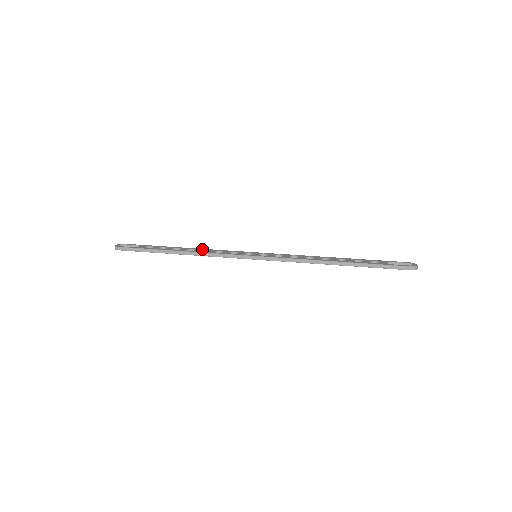
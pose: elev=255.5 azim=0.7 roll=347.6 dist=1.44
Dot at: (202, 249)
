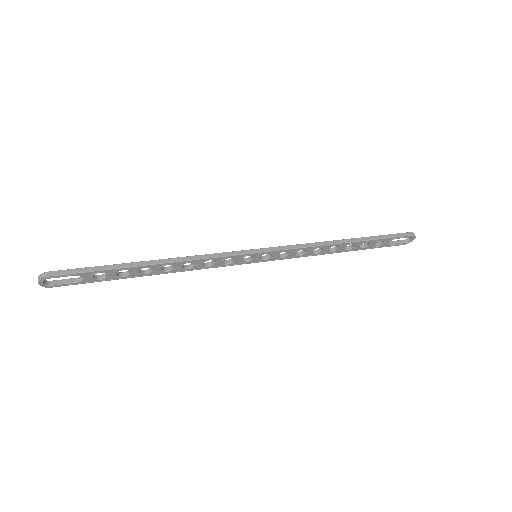
Dot at: occluded
